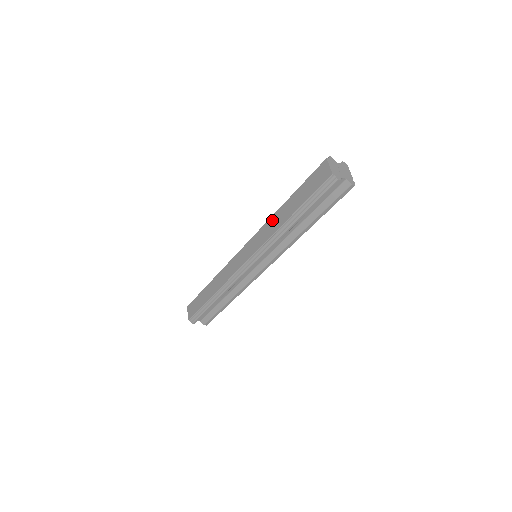
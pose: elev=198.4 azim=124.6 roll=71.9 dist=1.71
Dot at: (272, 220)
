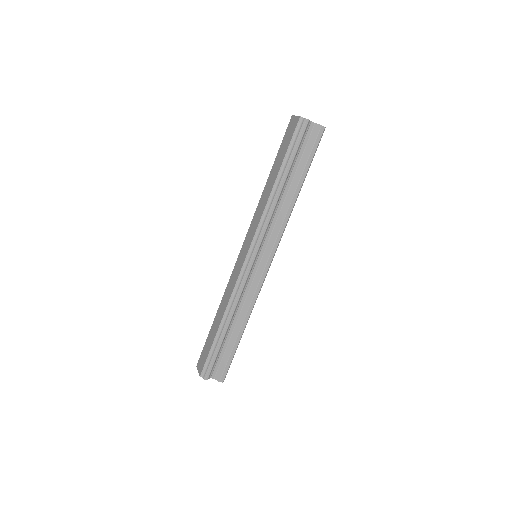
Dot at: (261, 201)
